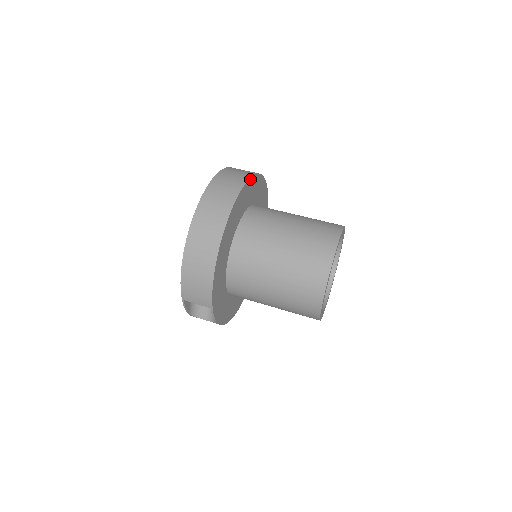
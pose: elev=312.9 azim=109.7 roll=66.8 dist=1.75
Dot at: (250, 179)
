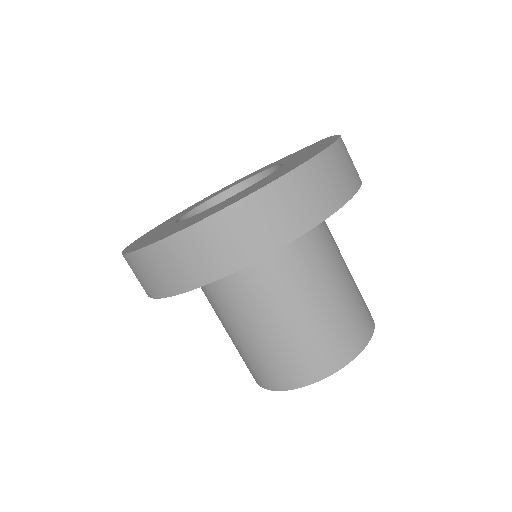
Dot at: (282, 245)
